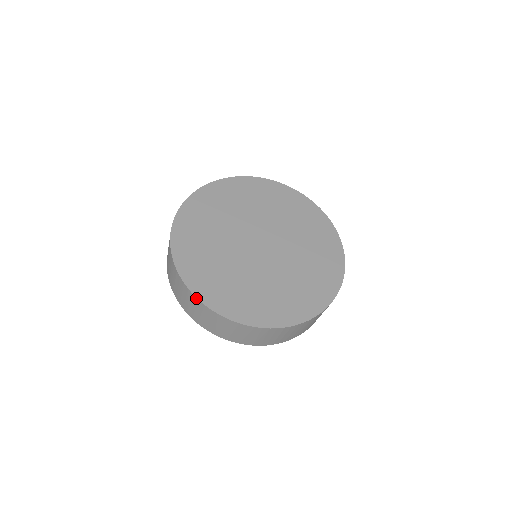
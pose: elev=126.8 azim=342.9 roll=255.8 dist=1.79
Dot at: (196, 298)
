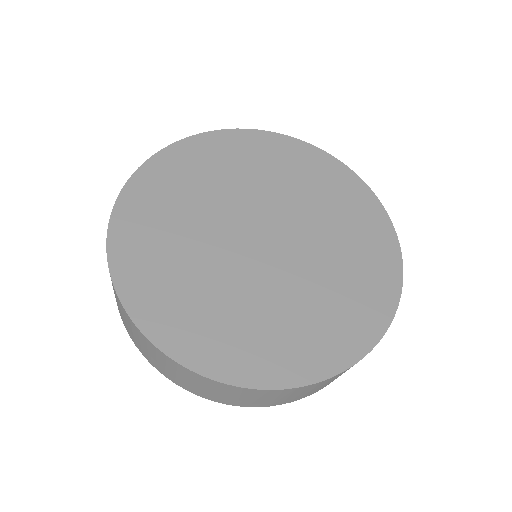
Dot at: (111, 215)
